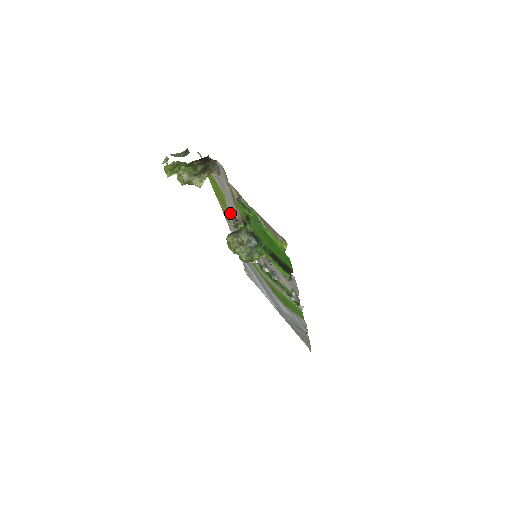
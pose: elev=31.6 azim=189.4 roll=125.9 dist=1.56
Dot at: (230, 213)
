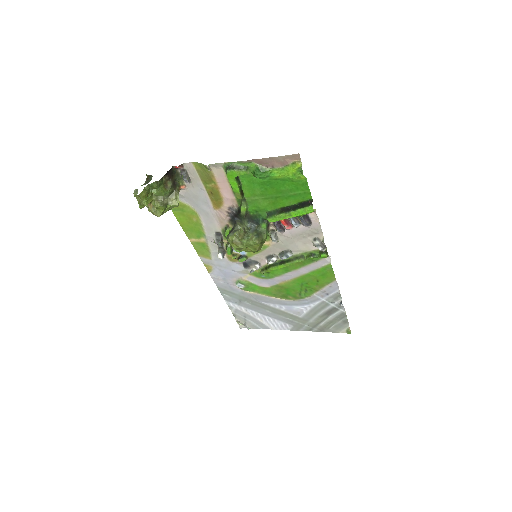
Dot at: (208, 237)
